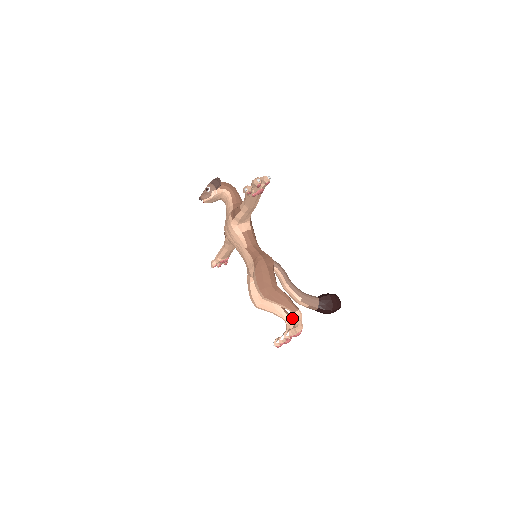
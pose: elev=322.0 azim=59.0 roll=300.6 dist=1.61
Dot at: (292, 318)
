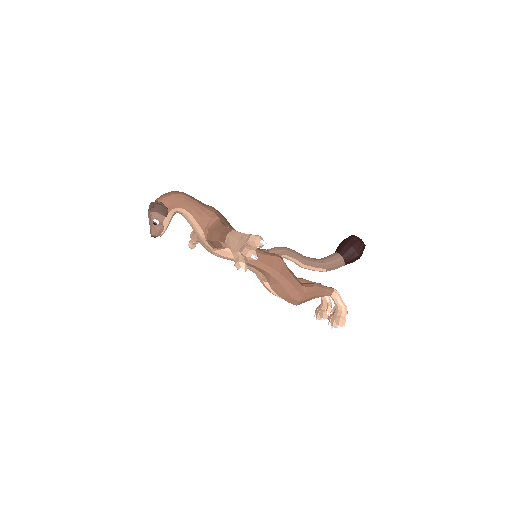
Dot at: occluded
